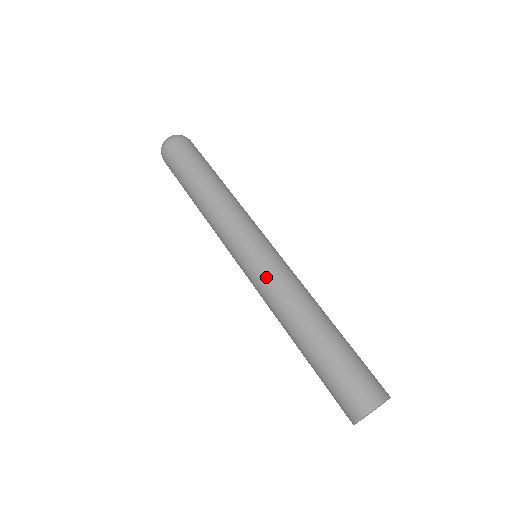
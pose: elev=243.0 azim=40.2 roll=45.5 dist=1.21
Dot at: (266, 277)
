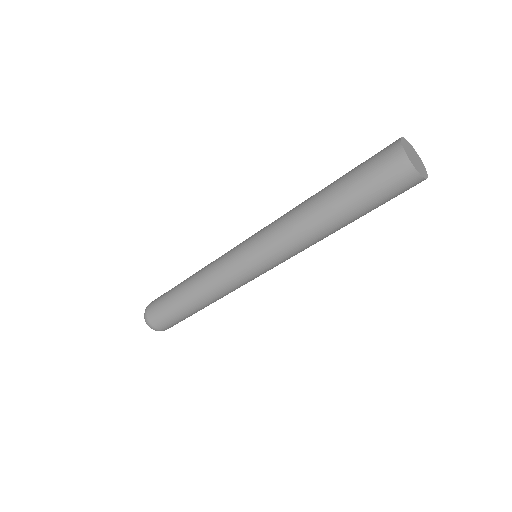
Dot at: (265, 233)
